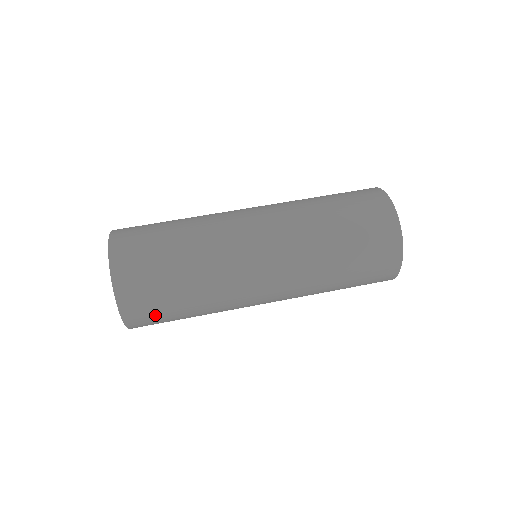
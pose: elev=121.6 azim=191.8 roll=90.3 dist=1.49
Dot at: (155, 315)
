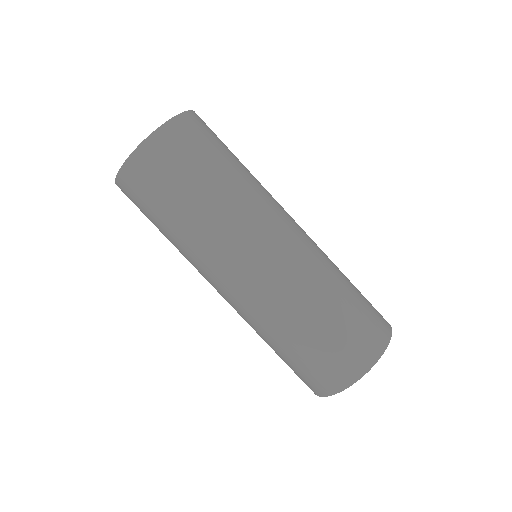
Dot at: (152, 186)
